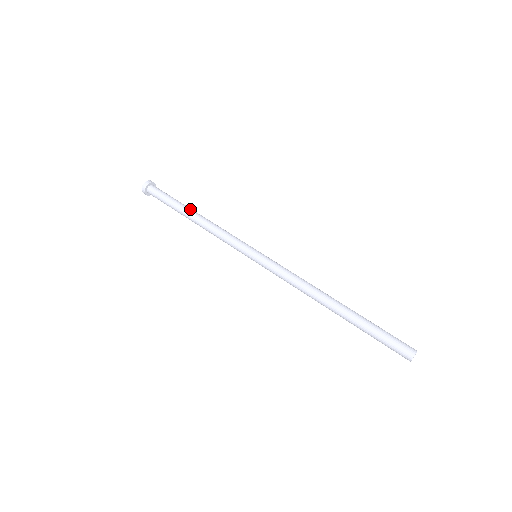
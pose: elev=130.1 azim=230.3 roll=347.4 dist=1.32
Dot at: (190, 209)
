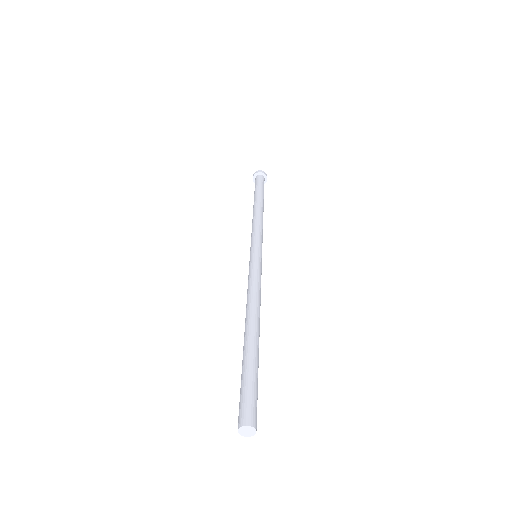
Dot at: occluded
